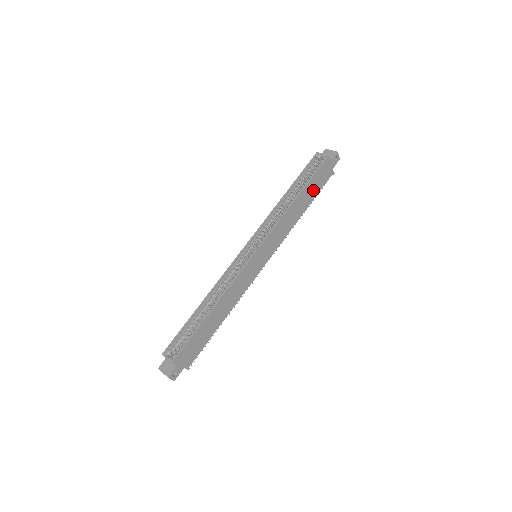
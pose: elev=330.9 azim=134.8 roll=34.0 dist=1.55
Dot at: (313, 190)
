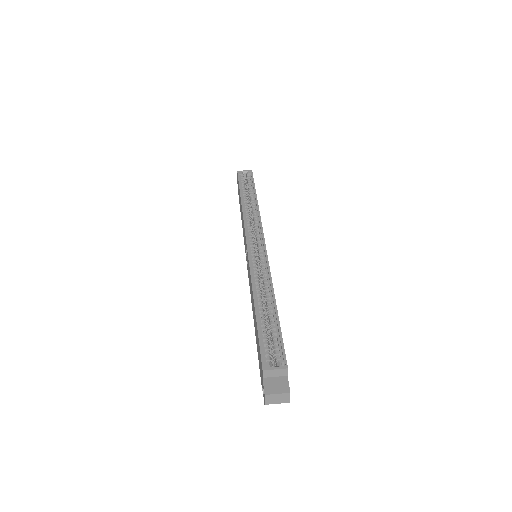
Dot at: occluded
